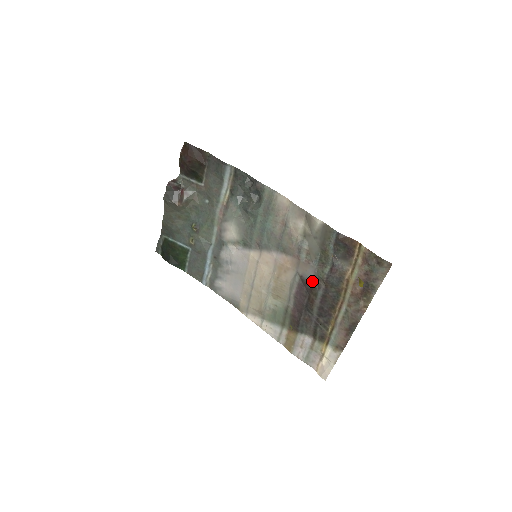
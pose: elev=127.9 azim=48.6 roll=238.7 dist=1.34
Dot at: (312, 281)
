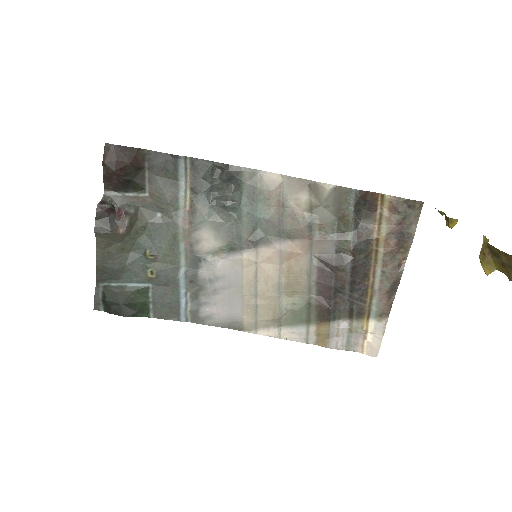
Dot at: (335, 257)
